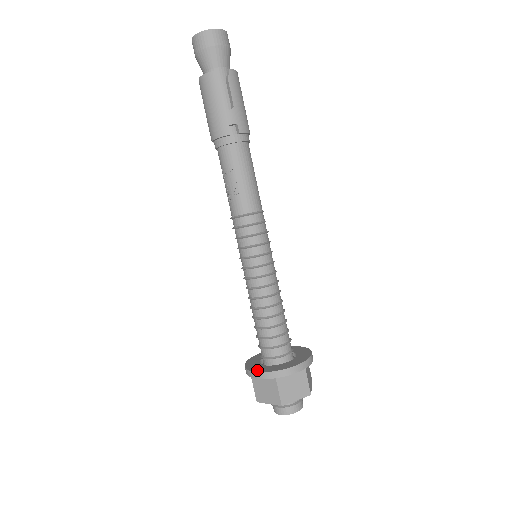
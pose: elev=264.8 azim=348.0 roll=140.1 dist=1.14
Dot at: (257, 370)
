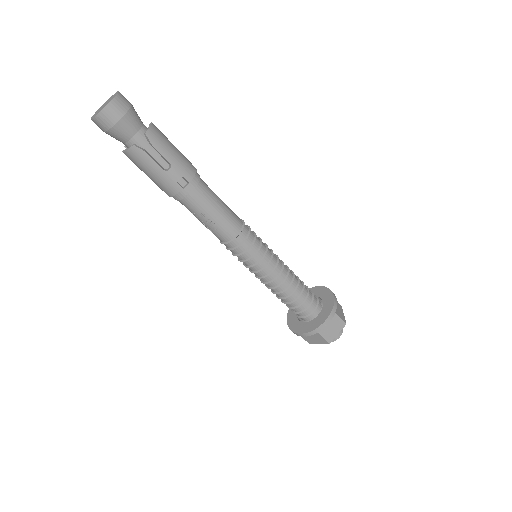
Dot at: (300, 331)
